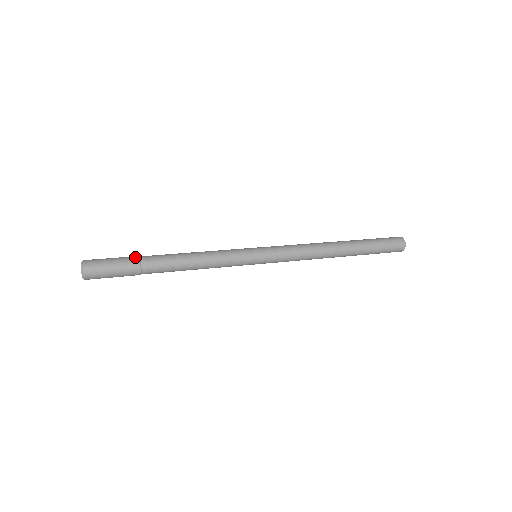
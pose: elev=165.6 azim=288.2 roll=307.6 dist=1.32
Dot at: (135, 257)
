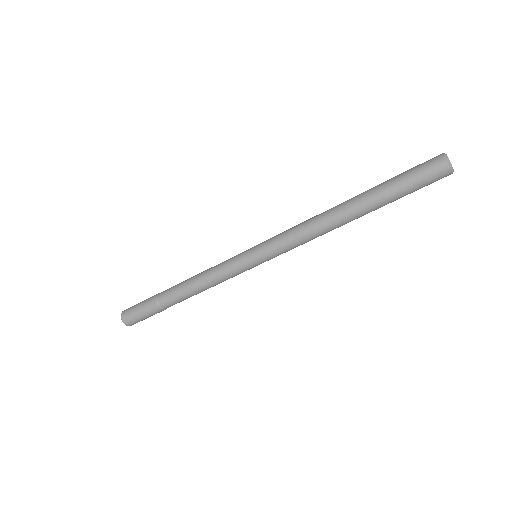
Dot at: occluded
